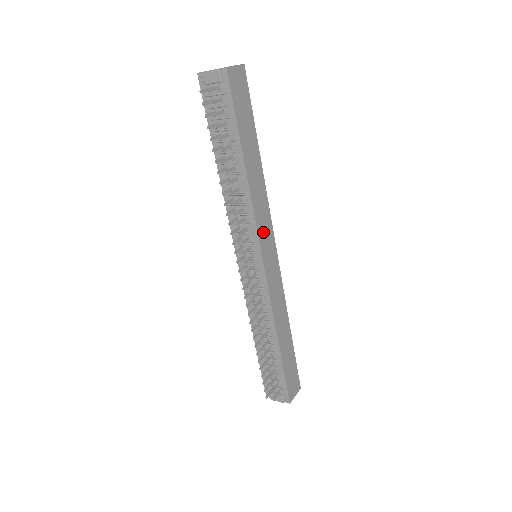
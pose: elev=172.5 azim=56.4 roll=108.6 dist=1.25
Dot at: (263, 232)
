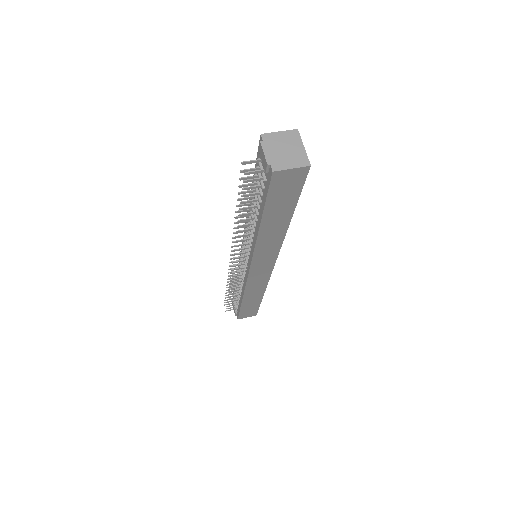
Dot at: (261, 259)
